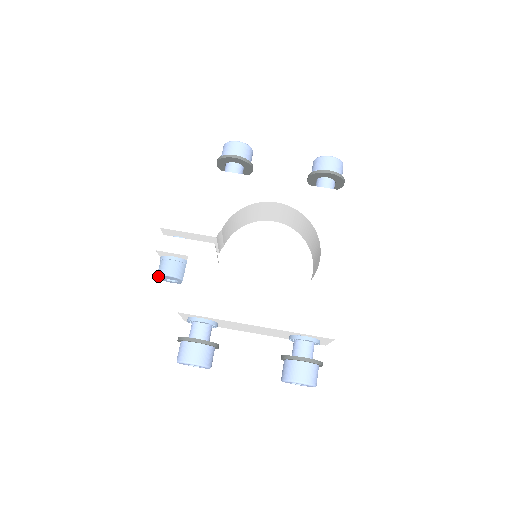
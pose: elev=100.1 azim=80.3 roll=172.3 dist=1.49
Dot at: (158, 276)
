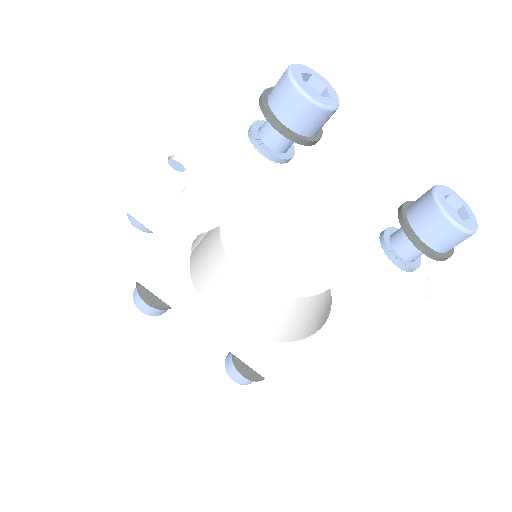
Dot at: occluded
